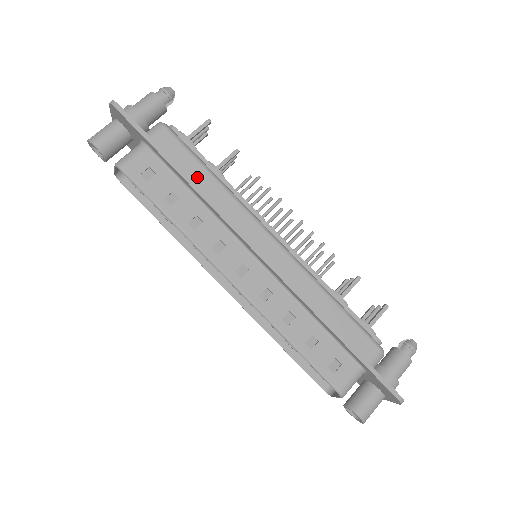
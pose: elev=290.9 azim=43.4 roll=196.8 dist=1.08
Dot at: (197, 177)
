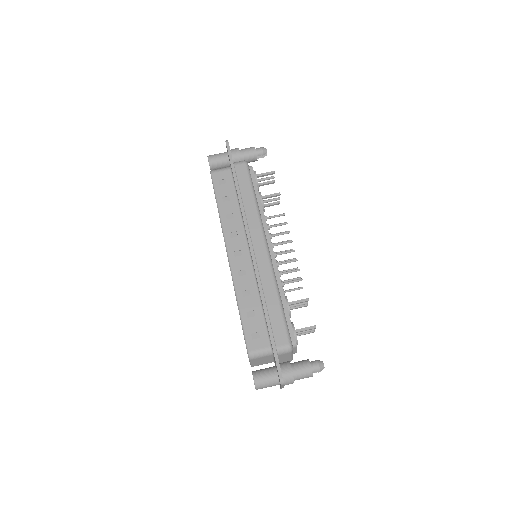
Dot at: (245, 194)
